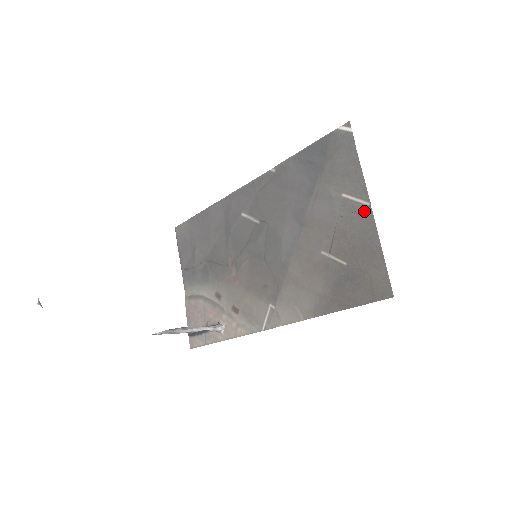
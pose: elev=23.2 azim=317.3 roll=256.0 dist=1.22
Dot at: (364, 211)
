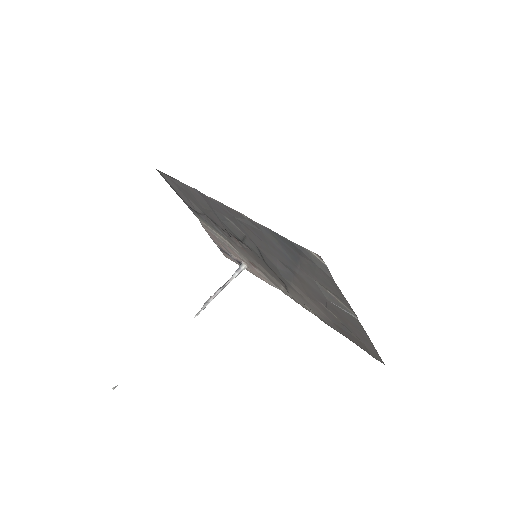
Dot at: (352, 317)
